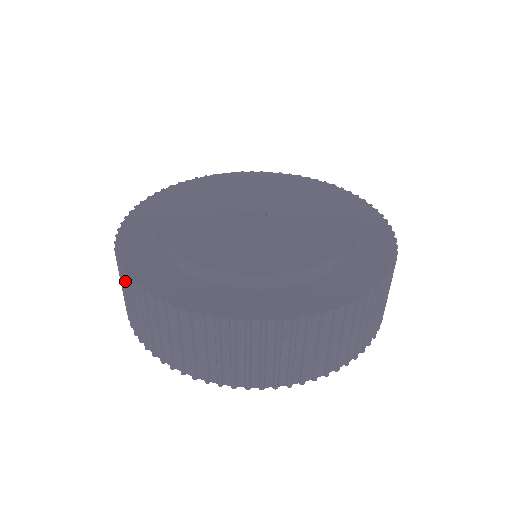
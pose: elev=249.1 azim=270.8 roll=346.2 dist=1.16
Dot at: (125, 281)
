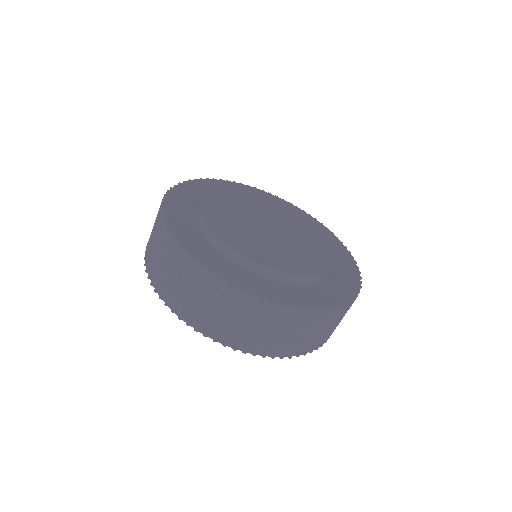
Dot at: (159, 217)
